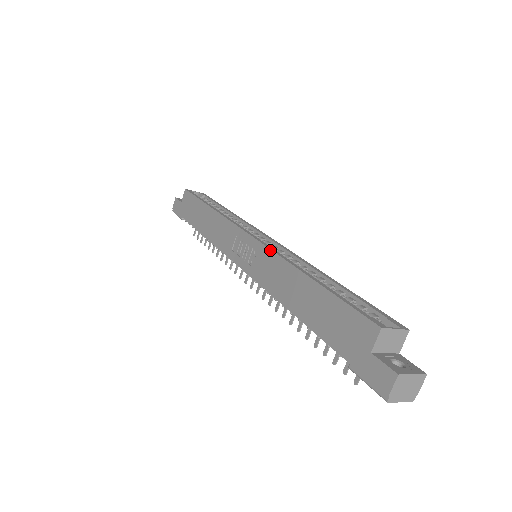
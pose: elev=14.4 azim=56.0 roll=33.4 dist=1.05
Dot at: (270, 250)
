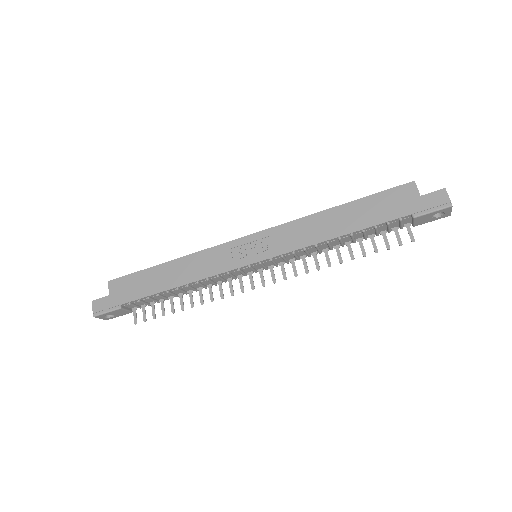
Dot at: (283, 224)
